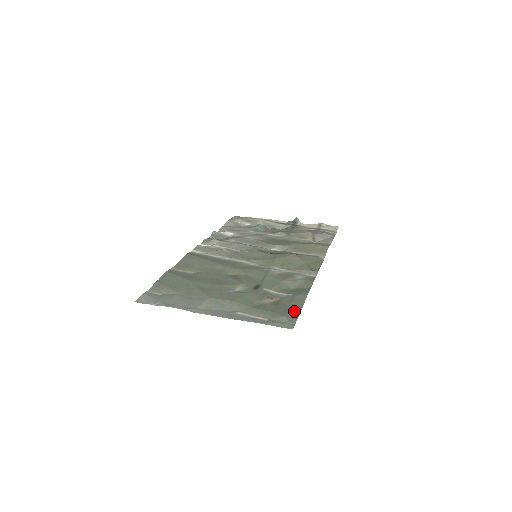
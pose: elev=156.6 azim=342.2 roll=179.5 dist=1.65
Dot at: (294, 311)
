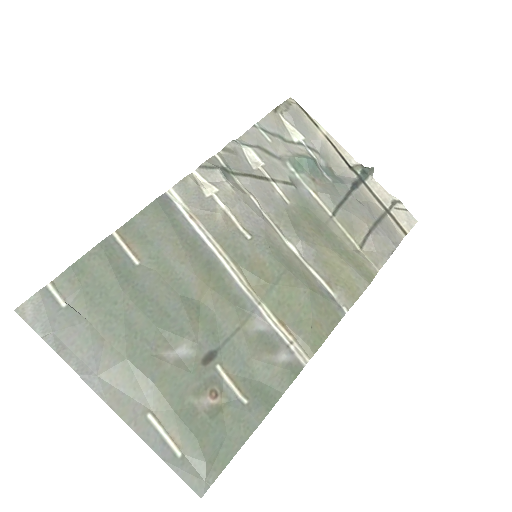
Dot at: (226, 451)
